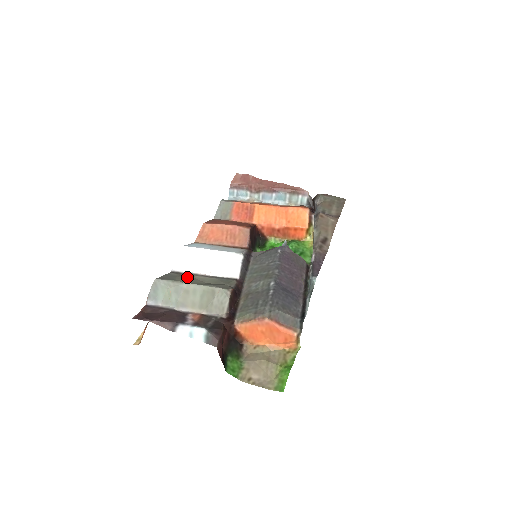
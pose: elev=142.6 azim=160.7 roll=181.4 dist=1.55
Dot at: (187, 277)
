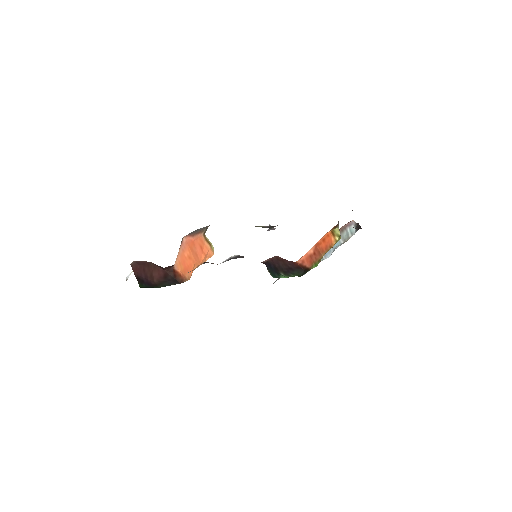
Dot at: occluded
